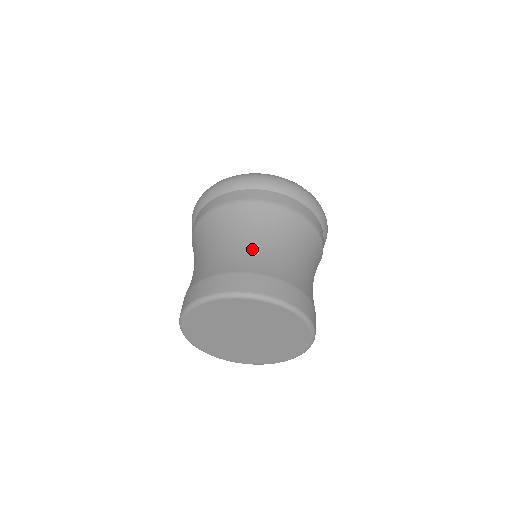
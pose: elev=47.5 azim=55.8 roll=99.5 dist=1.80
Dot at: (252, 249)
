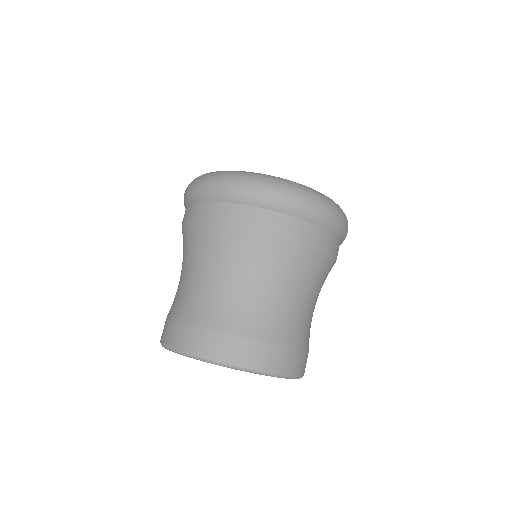
Dot at: (233, 295)
